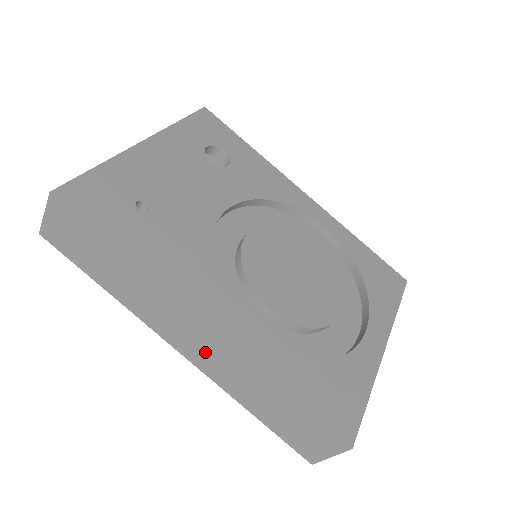
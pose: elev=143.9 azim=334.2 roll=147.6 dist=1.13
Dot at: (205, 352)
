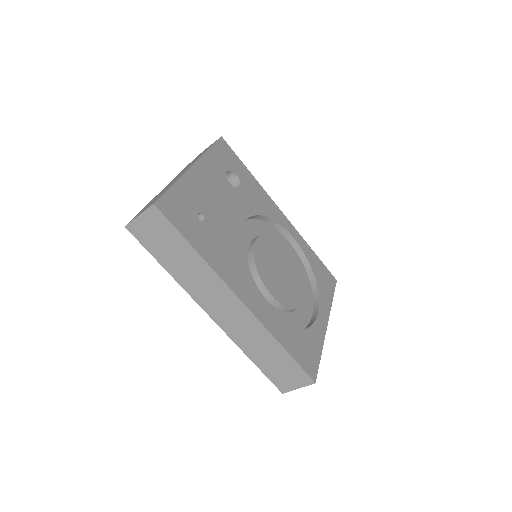
Dot at: (234, 320)
